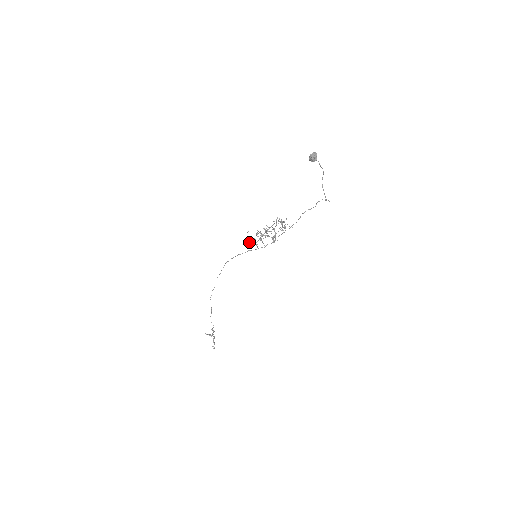
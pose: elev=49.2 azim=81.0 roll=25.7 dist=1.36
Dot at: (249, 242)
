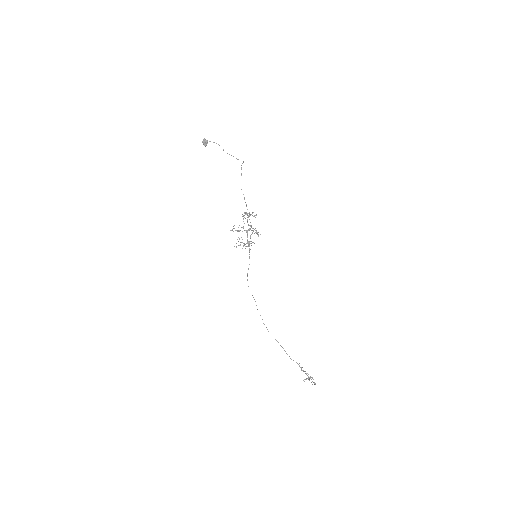
Dot at: occluded
